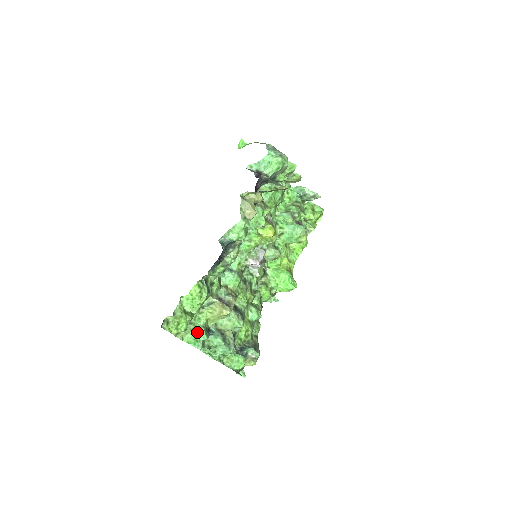
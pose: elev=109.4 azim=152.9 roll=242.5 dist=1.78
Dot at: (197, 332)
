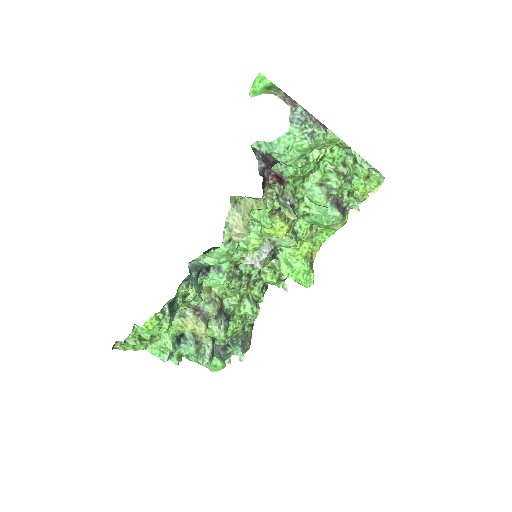
Dot at: (163, 345)
